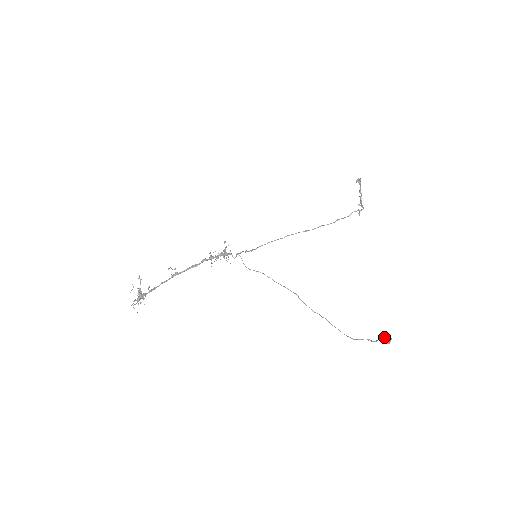
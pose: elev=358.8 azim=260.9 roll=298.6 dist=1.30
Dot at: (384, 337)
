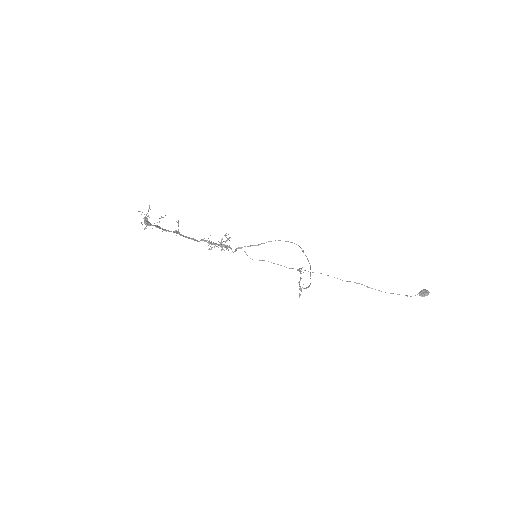
Dot at: (422, 290)
